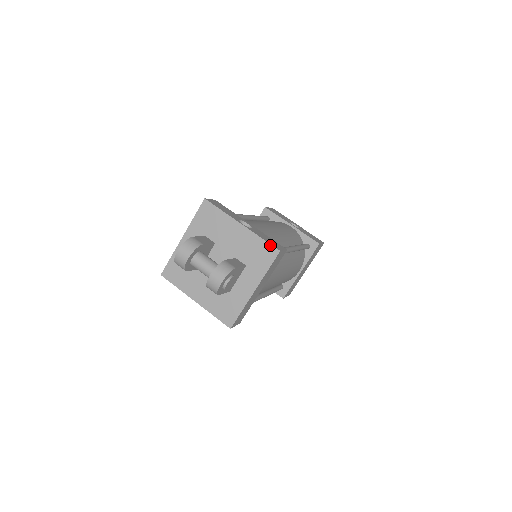
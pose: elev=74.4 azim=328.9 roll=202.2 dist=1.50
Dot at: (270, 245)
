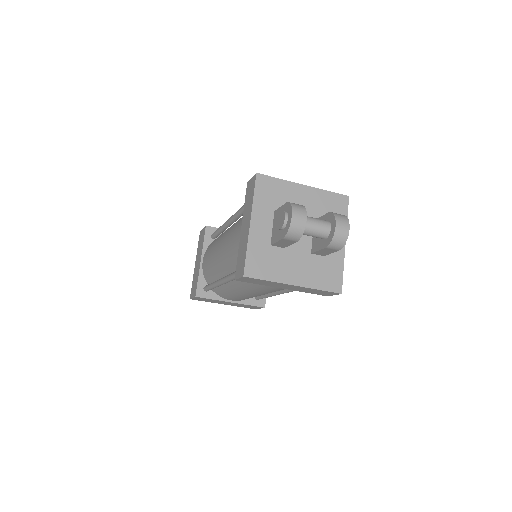
Dot at: (338, 194)
